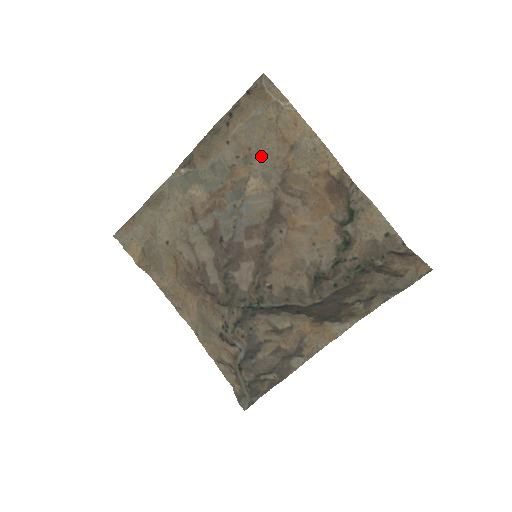
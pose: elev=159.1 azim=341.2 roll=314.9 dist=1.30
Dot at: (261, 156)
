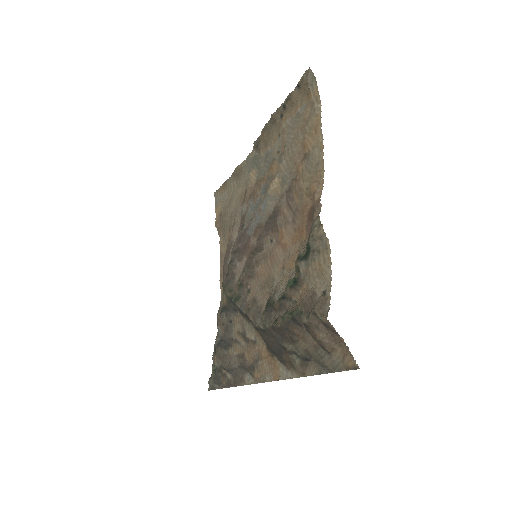
Dot at: (289, 157)
